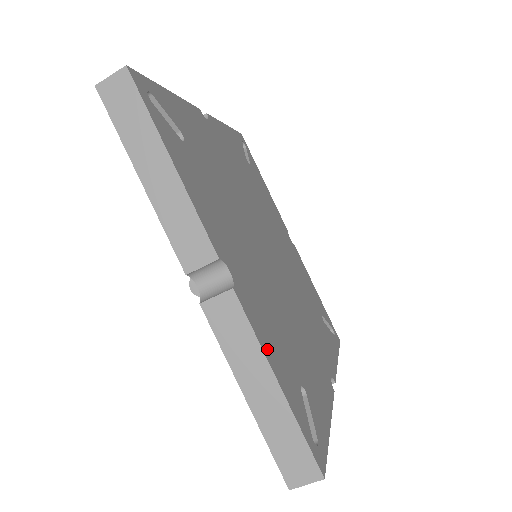
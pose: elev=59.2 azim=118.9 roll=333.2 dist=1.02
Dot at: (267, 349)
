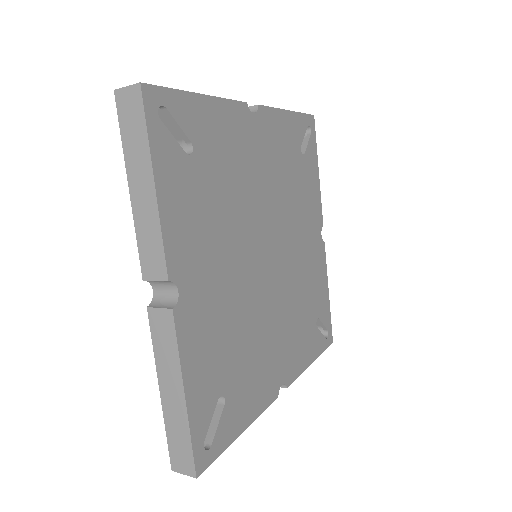
Dot at: (304, 363)
